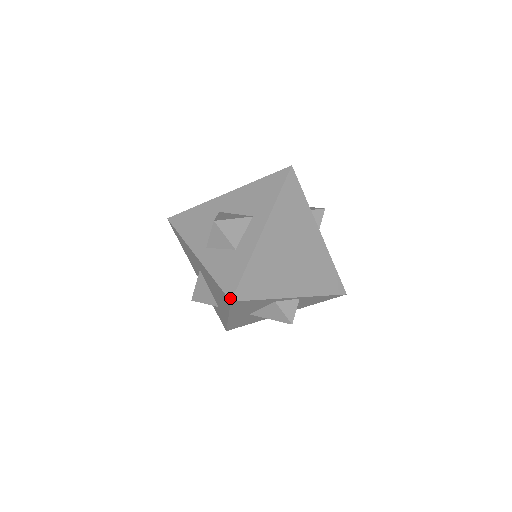
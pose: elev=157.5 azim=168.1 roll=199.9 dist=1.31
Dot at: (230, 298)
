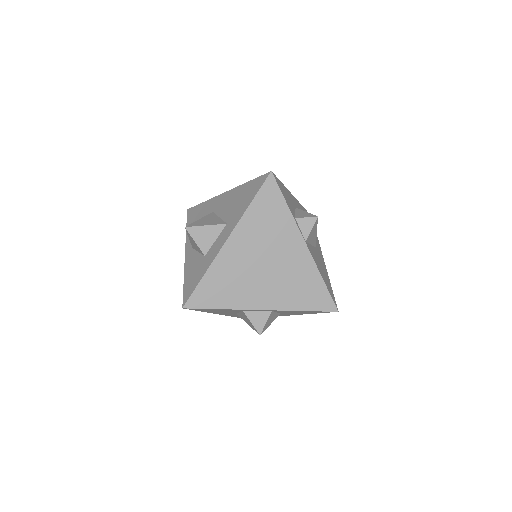
Dot at: (183, 305)
